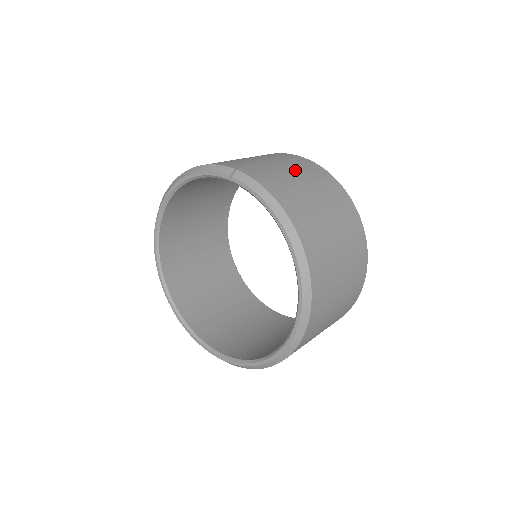
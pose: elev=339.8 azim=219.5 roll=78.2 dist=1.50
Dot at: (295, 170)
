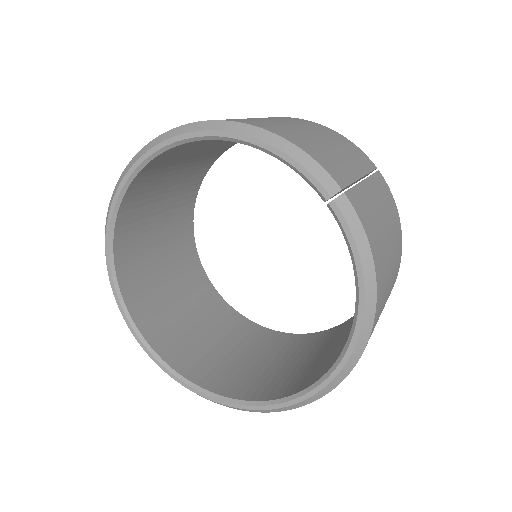
Dot at: (382, 204)
